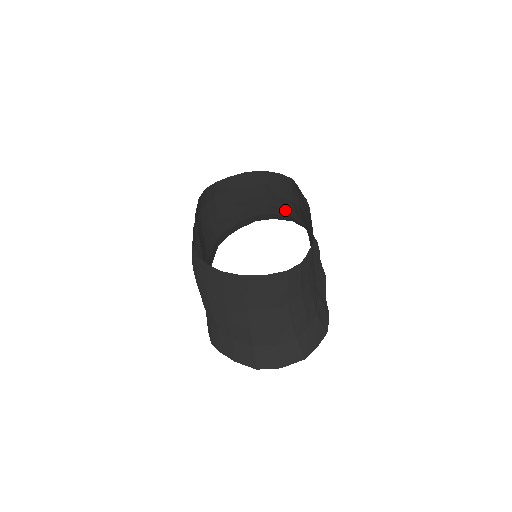
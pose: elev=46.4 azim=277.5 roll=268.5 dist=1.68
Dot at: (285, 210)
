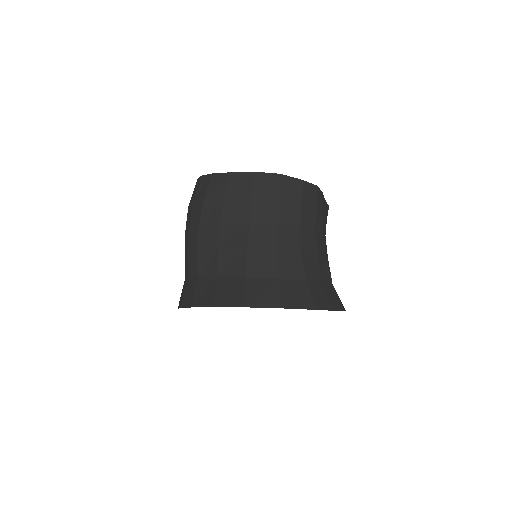
Dot at: occluded
